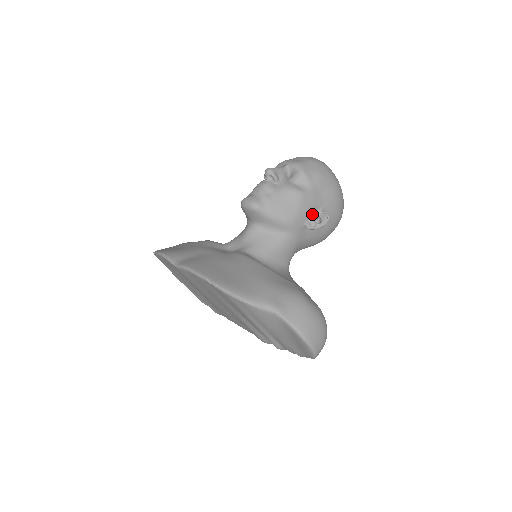
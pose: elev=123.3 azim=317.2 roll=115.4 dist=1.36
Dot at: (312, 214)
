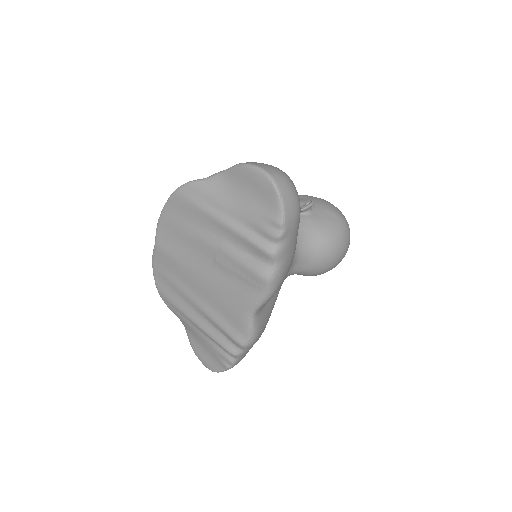
Dot at: occluded
